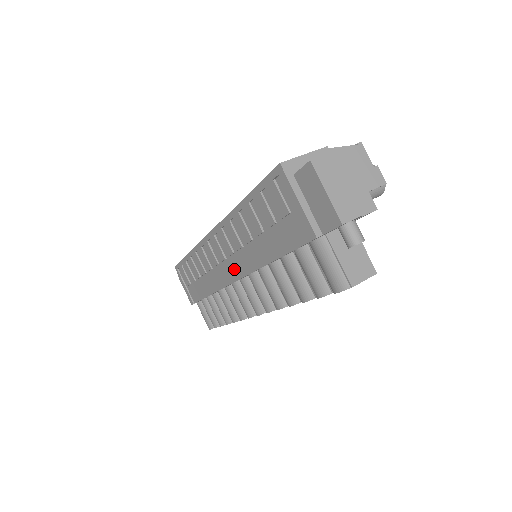
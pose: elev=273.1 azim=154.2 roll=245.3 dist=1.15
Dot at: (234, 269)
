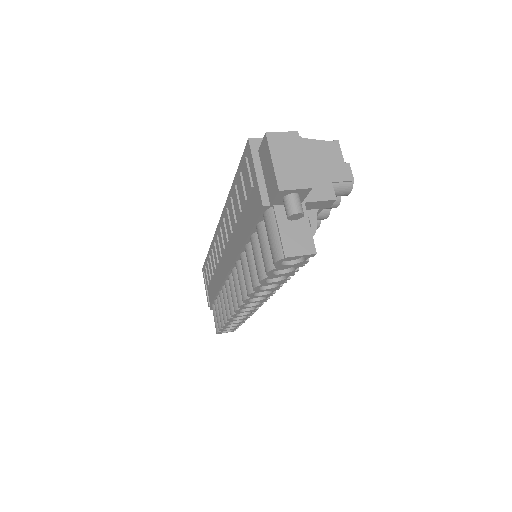
Dot at: (228, 259)
